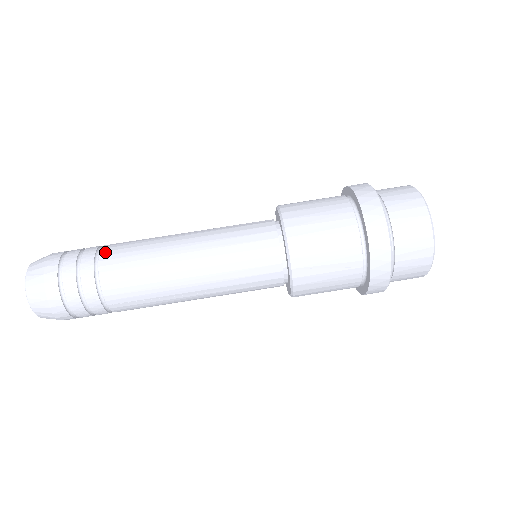
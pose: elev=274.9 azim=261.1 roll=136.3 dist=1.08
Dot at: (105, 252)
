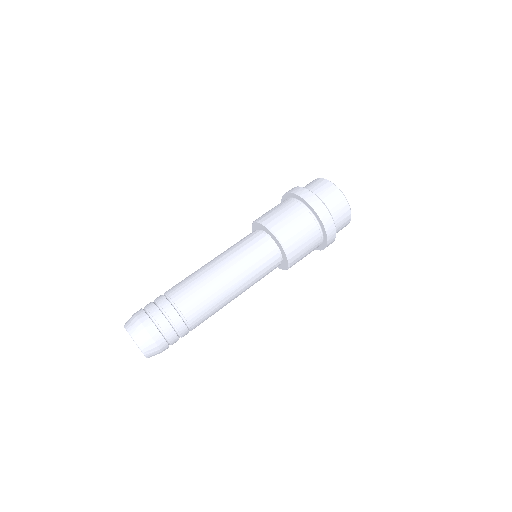
Dot at: (180, 304)
